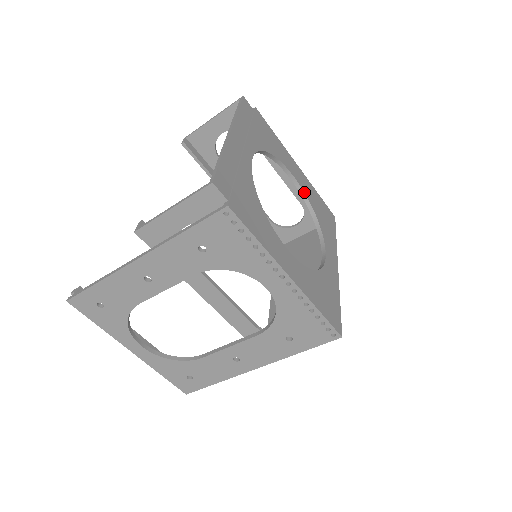
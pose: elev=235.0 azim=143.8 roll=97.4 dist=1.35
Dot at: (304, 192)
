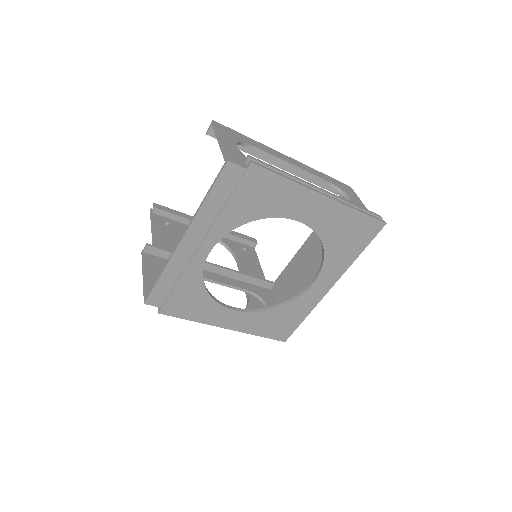
Dot at: (314, 230)
